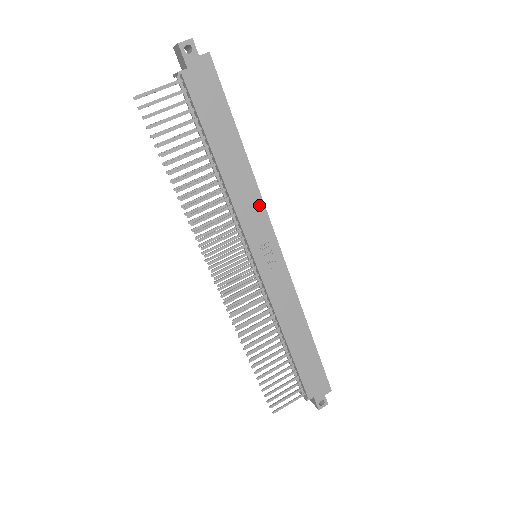
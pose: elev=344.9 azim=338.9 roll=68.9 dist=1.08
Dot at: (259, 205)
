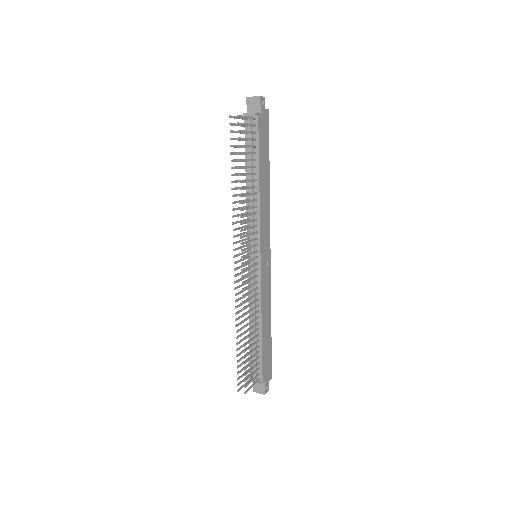
Dot at: (268, 218)
